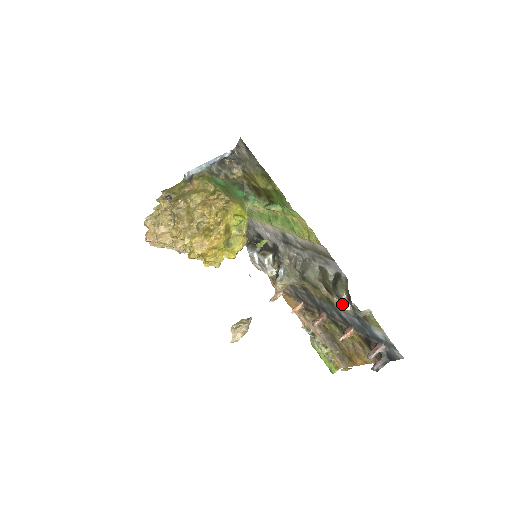
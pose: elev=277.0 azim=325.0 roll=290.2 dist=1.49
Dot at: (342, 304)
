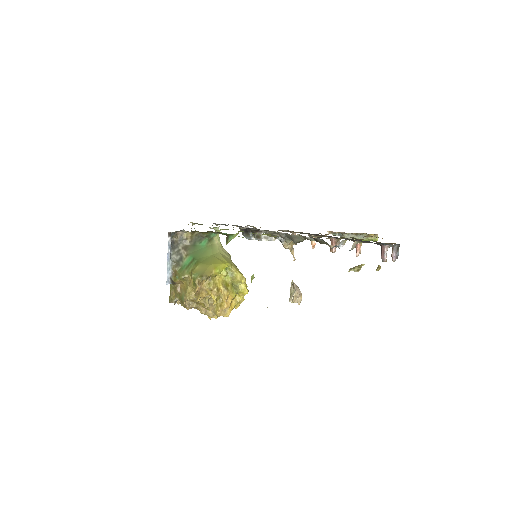
Dot at: occluded
